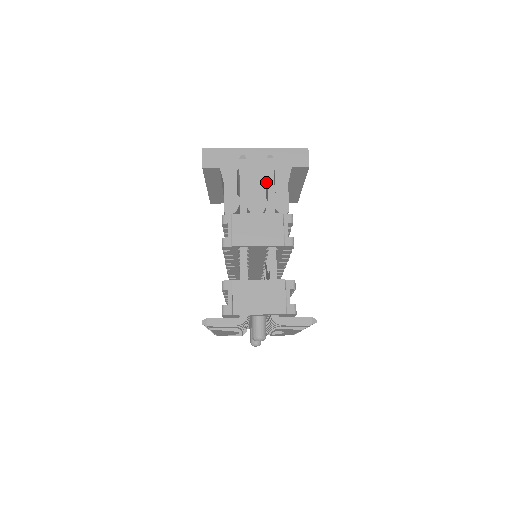
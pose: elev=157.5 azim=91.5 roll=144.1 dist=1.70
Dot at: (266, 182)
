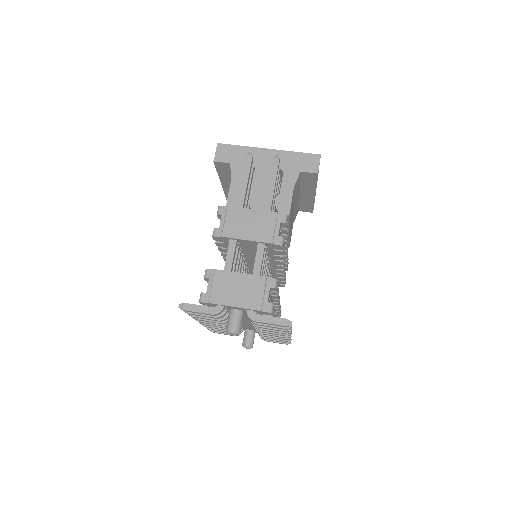
Dot at: occluded
